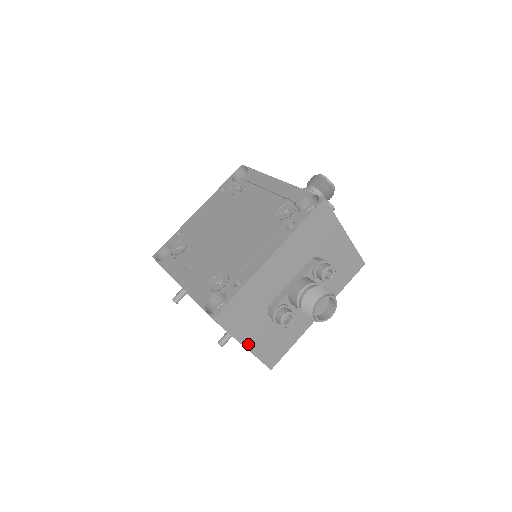
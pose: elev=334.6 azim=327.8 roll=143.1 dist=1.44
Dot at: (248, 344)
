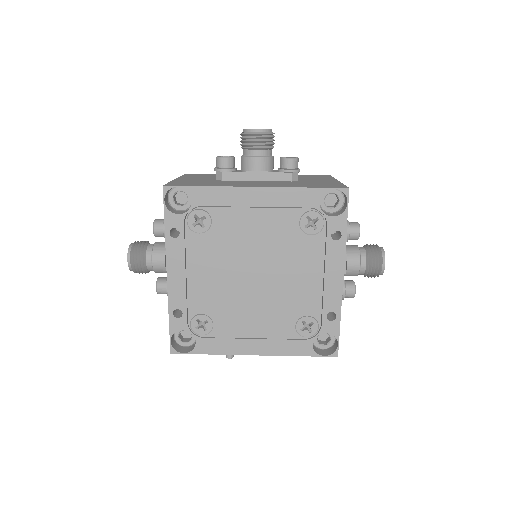
Dot at: occluded
